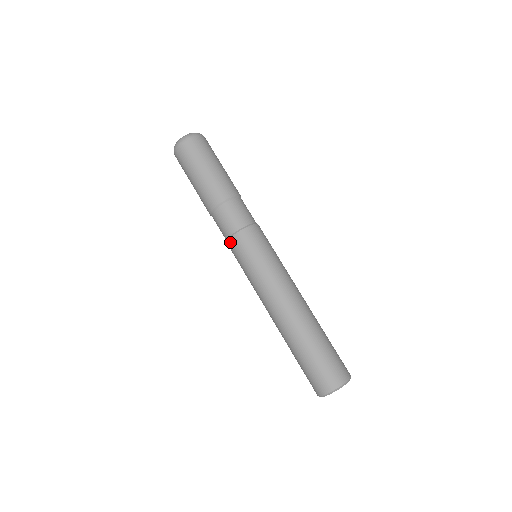
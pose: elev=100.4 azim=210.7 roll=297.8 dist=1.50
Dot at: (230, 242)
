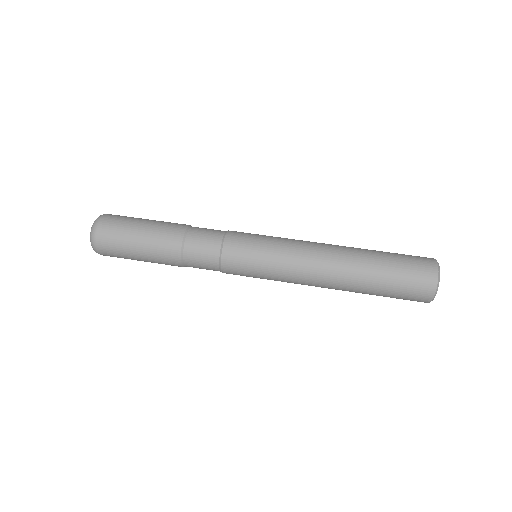
Dot at: occluded
